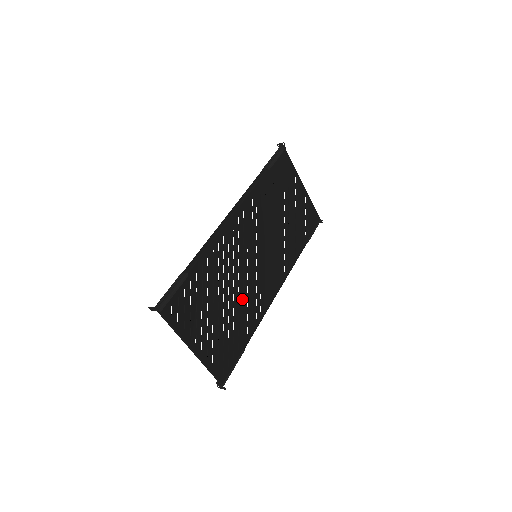
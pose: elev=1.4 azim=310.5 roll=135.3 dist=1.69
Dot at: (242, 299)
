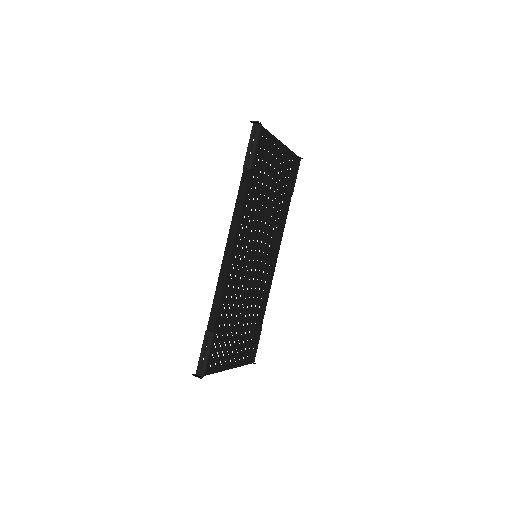
Dot at: (253, 299)
